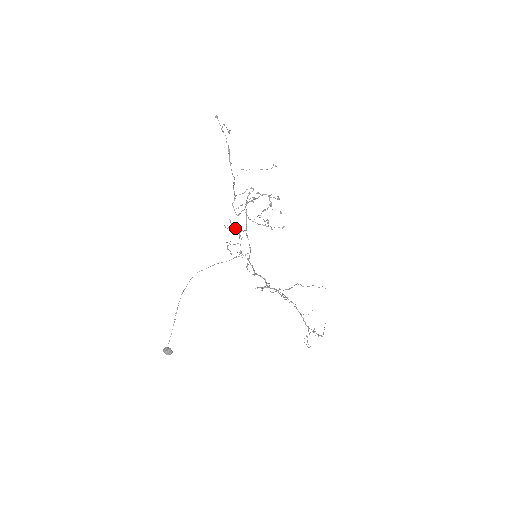
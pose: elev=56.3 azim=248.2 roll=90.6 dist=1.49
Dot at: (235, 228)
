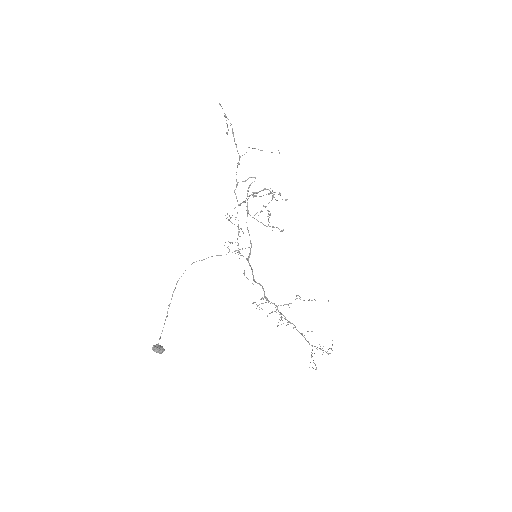
Dot at: (234, 224)
